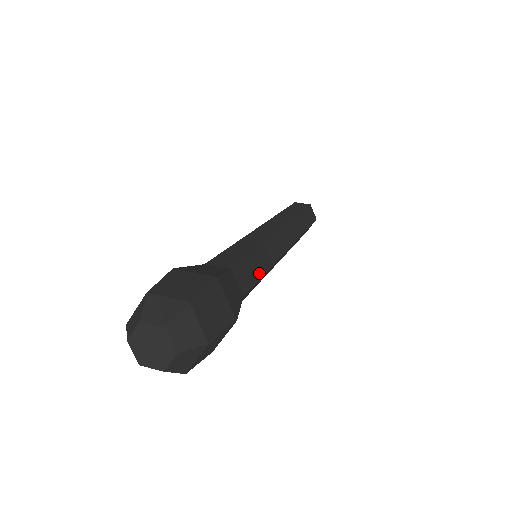
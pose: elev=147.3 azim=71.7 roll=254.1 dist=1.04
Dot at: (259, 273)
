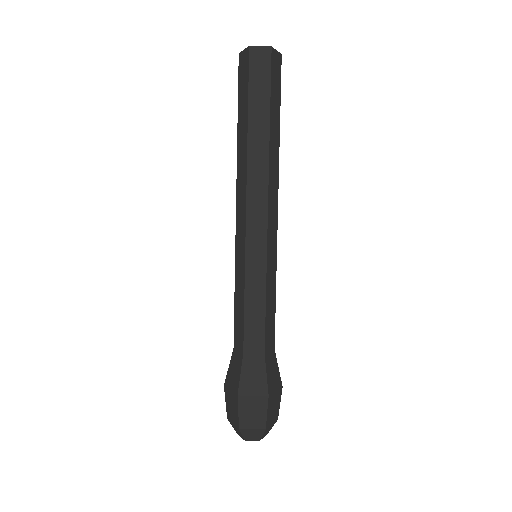
Dot at: (274, 308)
